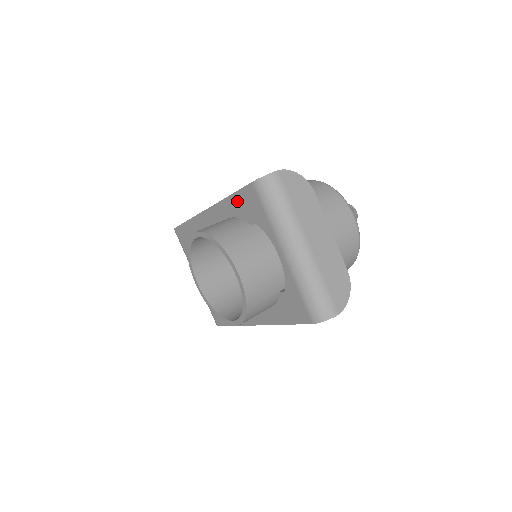
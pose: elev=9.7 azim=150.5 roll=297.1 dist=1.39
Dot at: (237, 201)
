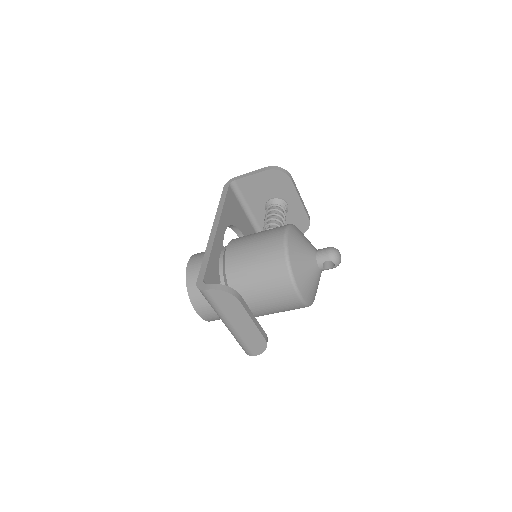
Dot at: occluded
